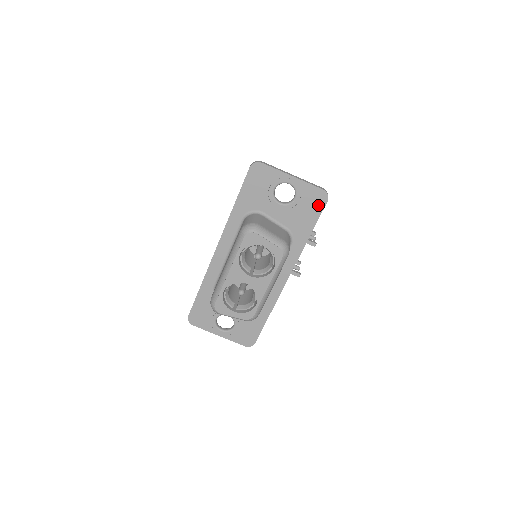
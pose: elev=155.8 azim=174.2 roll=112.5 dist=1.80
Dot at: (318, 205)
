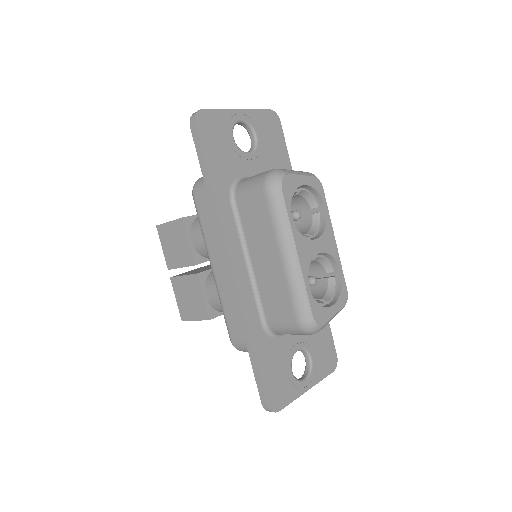
Dot at: (277, 131)
